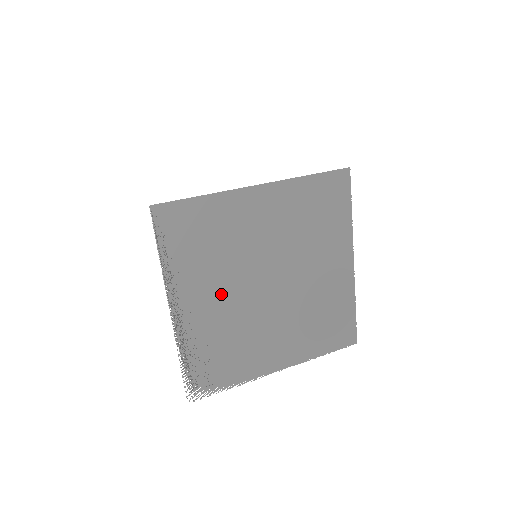
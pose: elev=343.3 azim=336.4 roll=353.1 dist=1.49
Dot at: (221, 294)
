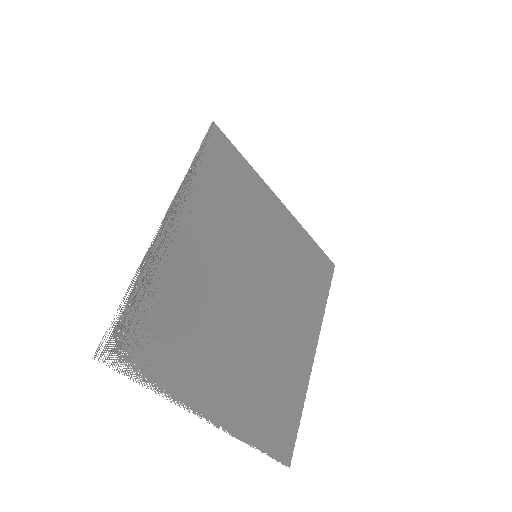
Dot at: (214, 256)
